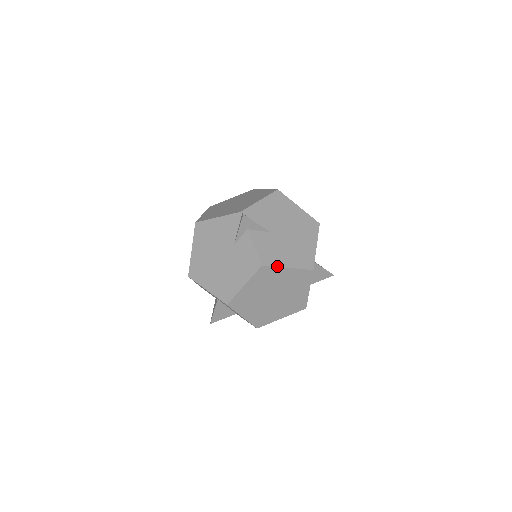
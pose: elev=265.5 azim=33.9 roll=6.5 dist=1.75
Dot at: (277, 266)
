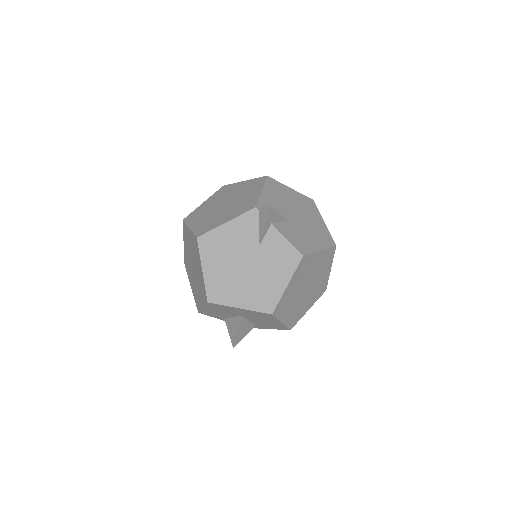
Dot at: (313, 252)
